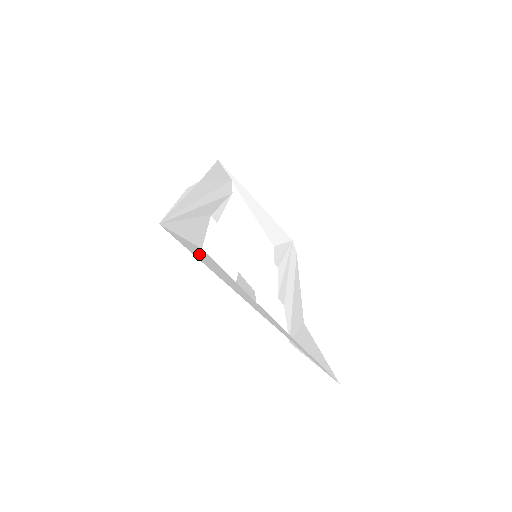
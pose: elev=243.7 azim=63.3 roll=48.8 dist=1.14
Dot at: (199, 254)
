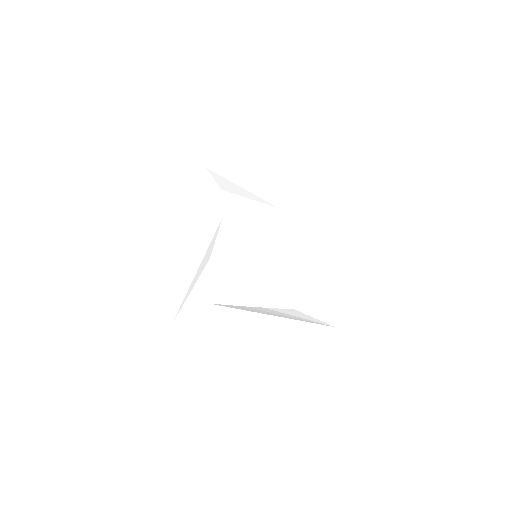
Dot at: (206, 315)
